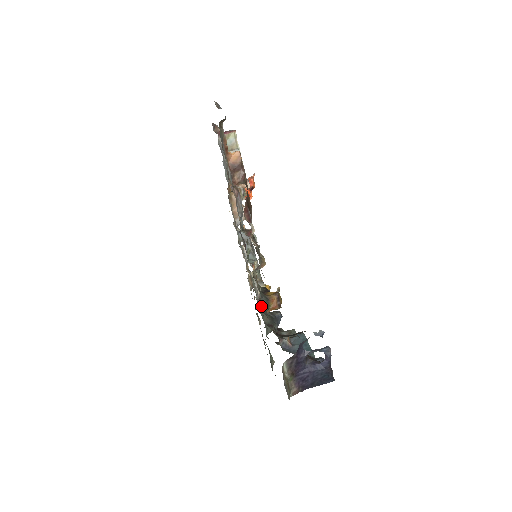
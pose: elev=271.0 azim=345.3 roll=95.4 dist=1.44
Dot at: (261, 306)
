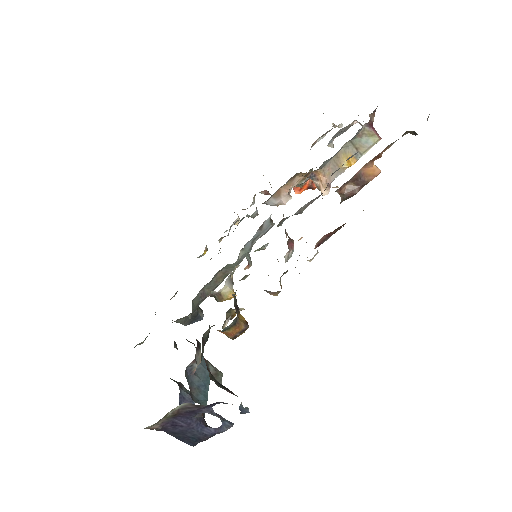
Dot at: (199, 294)
